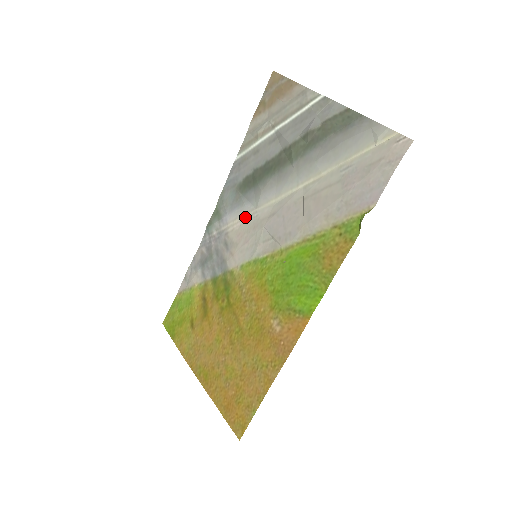
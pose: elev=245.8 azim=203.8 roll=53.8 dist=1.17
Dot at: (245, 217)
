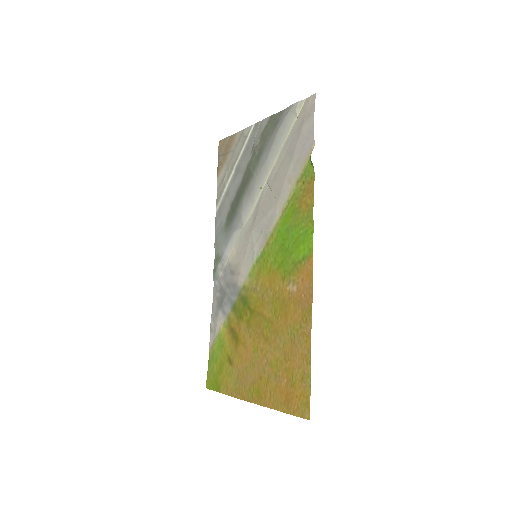
Dot at: (237, 240)
